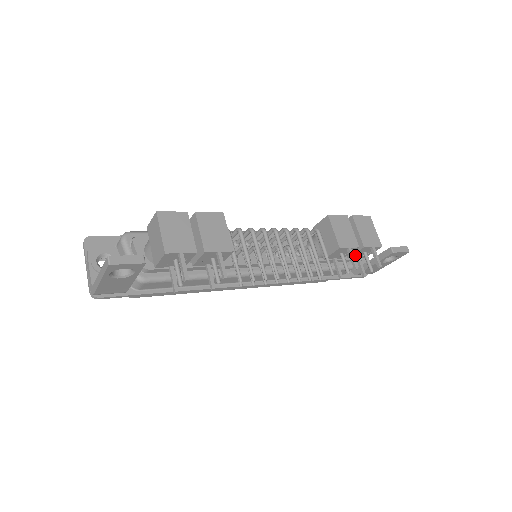
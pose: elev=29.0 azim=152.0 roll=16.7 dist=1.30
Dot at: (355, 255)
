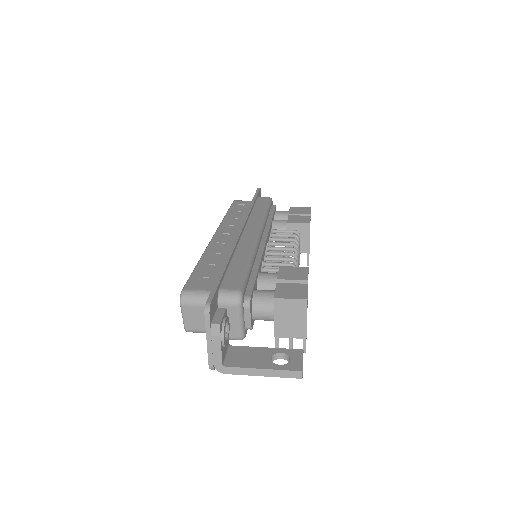
Dot at: occluded
